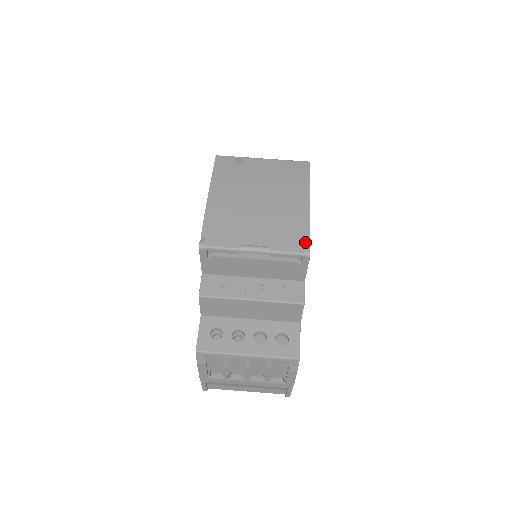
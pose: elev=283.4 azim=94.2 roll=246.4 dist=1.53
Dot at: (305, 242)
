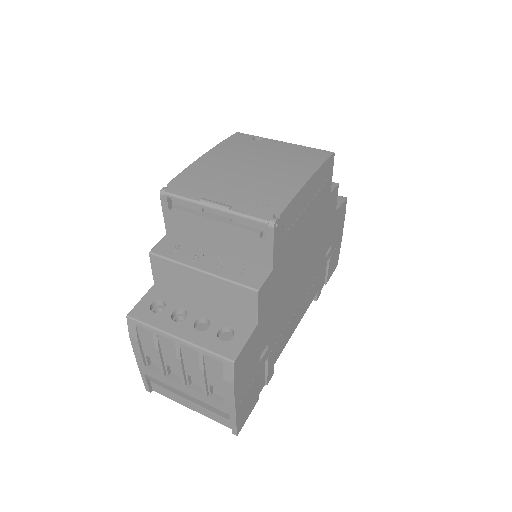
Dot at: (275, 211)
